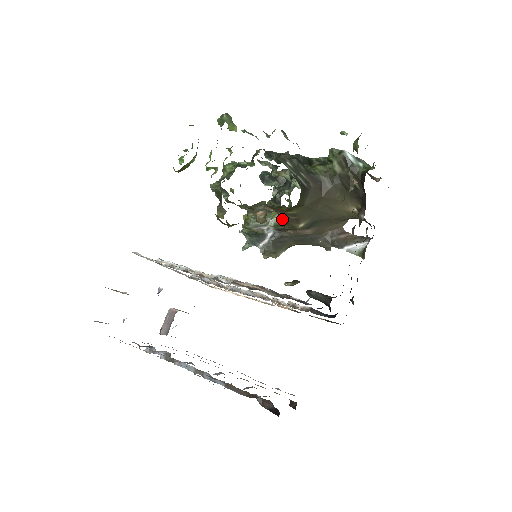
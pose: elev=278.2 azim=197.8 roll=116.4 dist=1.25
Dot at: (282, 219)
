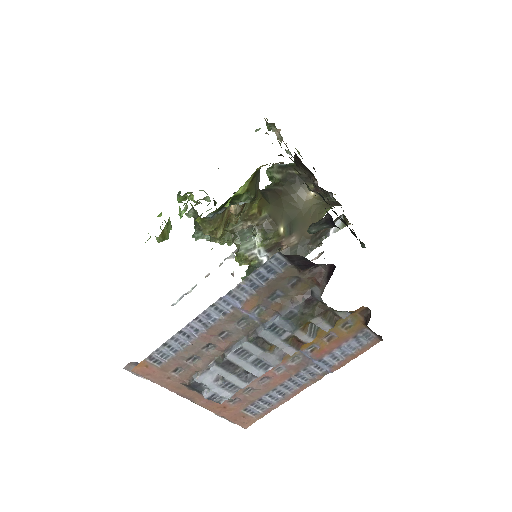
Dot at: (262, 229)
